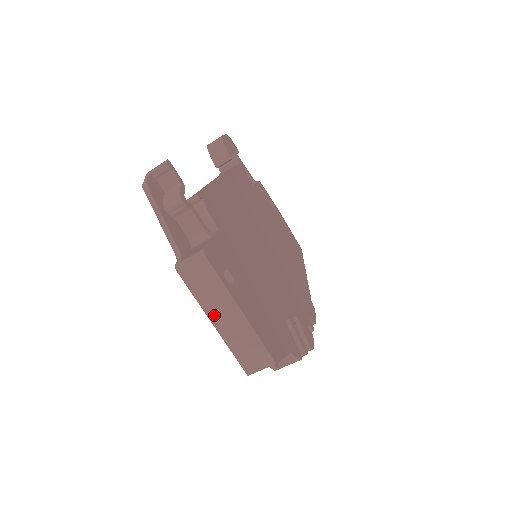
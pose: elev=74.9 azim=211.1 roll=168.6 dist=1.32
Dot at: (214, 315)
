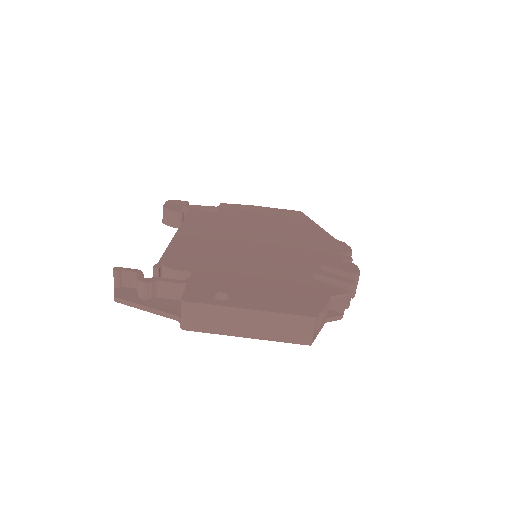
Dot at: (239, 331)
